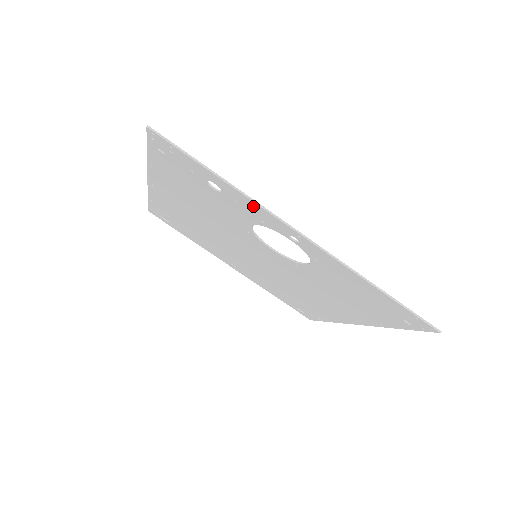
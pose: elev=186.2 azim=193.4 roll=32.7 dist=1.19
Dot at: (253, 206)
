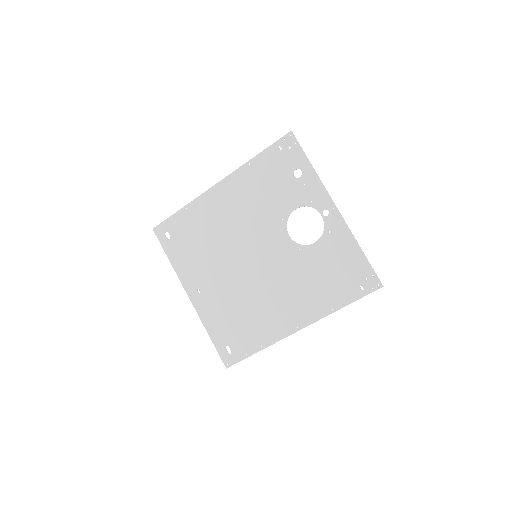
Dot at: (317, 186)
